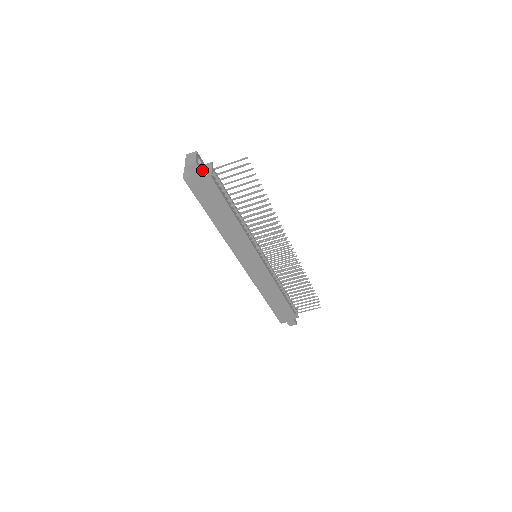
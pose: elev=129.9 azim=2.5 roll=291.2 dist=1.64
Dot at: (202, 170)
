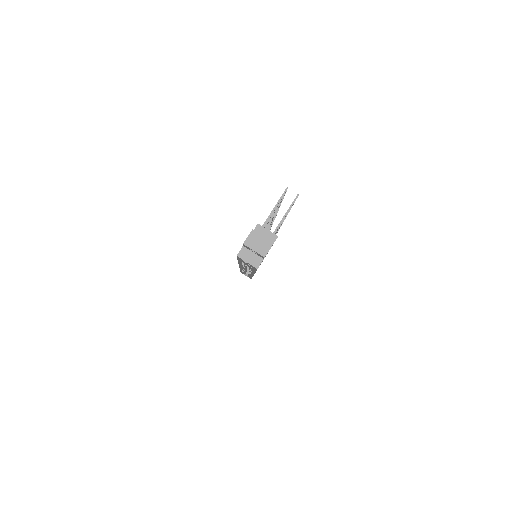
Dot at: occluded
